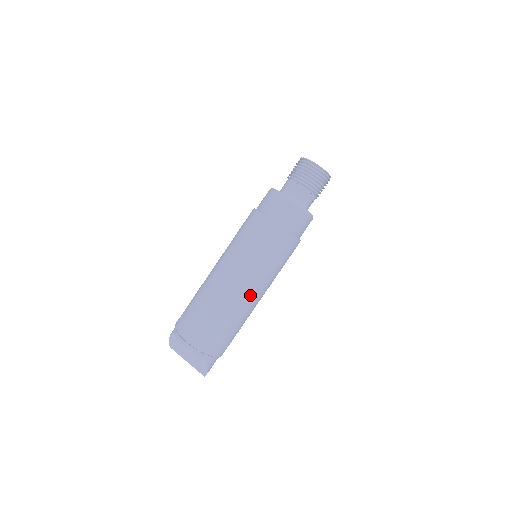
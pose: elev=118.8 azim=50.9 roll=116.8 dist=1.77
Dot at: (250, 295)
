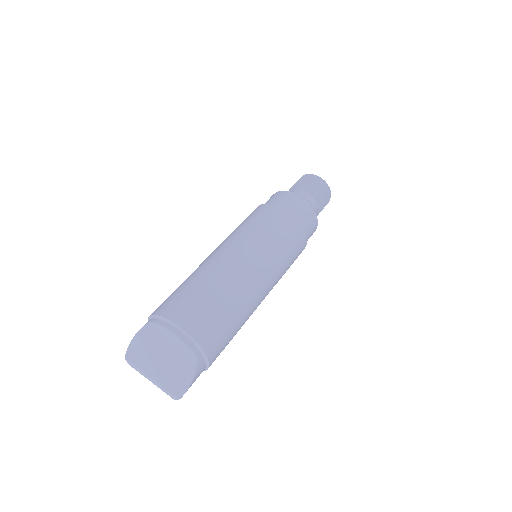
Dot at: (260, 285)
